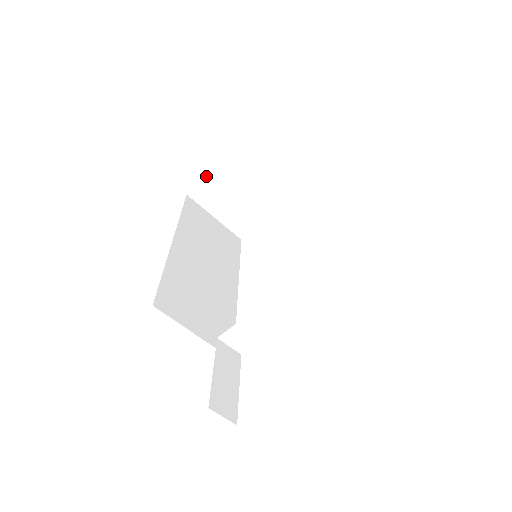
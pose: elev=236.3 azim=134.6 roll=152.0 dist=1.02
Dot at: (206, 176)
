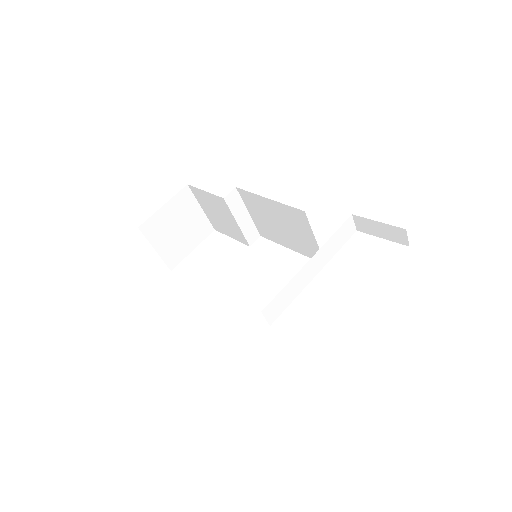
Dot at: (157, 211)
